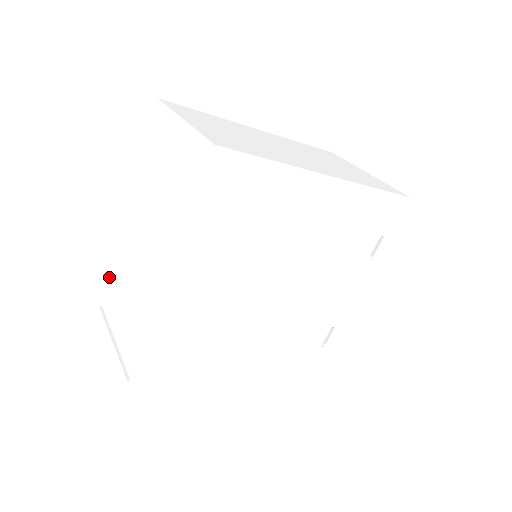
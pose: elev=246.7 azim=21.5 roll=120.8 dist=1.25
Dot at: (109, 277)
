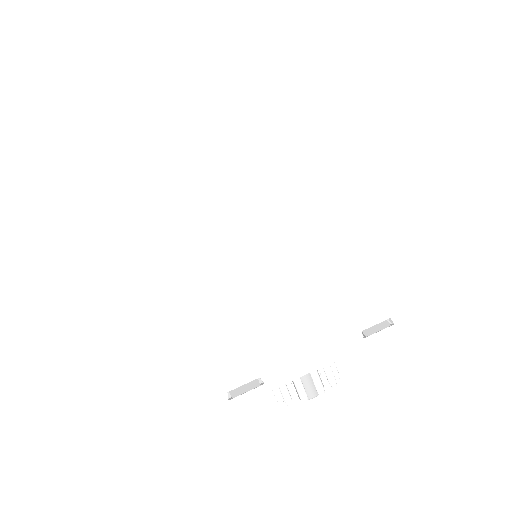
Dot at: occluded
